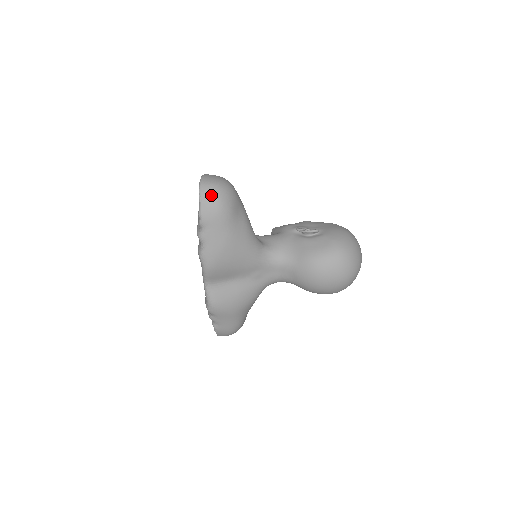
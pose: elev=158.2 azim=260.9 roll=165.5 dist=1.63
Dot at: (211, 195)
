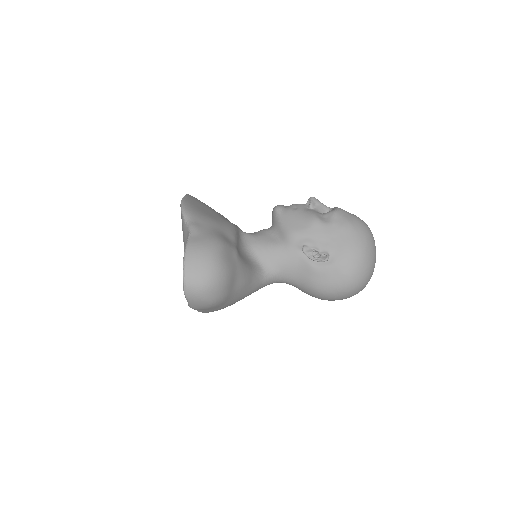
Dot at: (200, 299)
